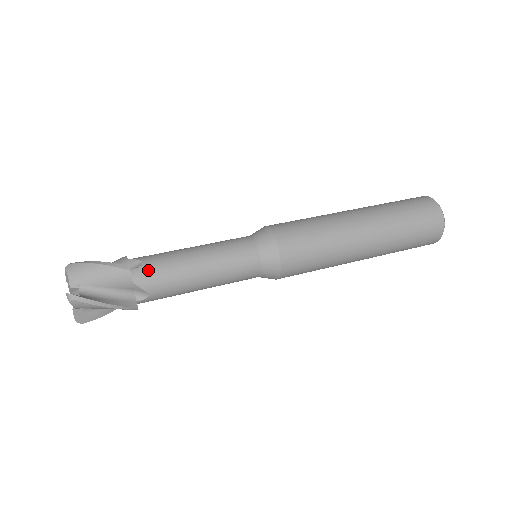
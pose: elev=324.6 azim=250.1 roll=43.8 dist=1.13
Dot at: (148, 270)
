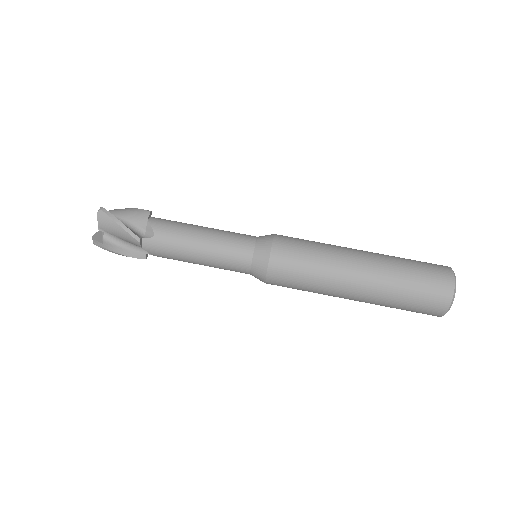
Dot at: (156, 244)
